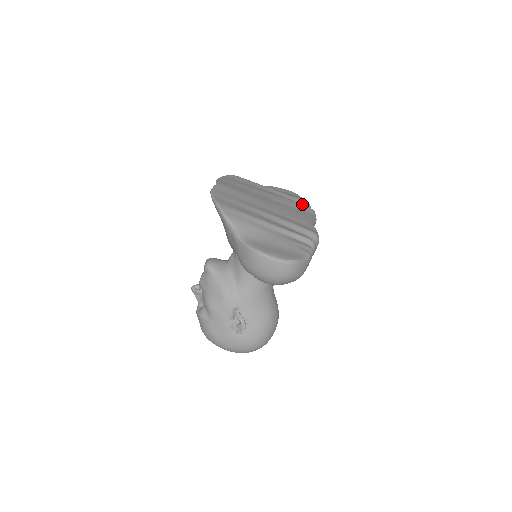
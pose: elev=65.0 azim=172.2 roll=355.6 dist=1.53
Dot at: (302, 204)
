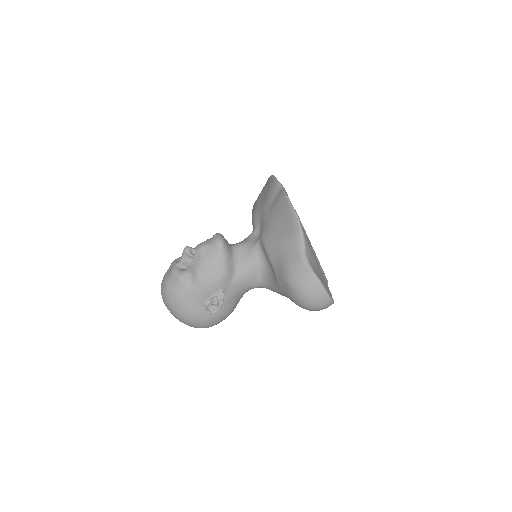
Dot at: occluded
